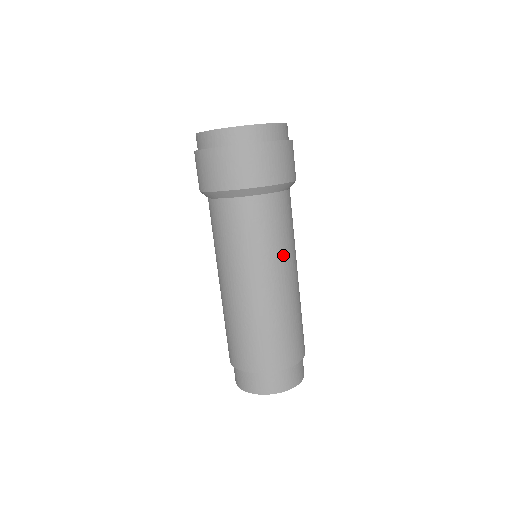
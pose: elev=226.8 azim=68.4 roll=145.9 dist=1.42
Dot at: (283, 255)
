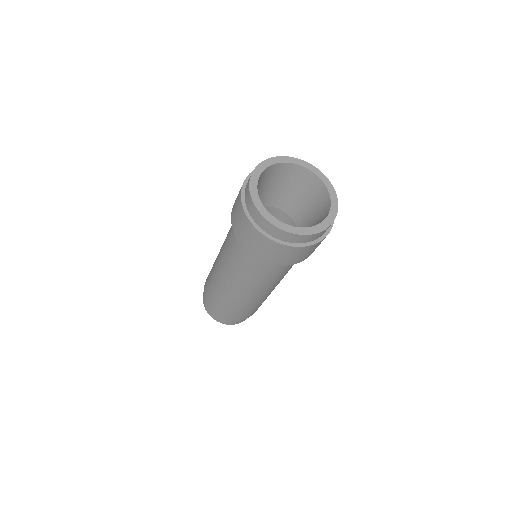
Dot at: occluded
